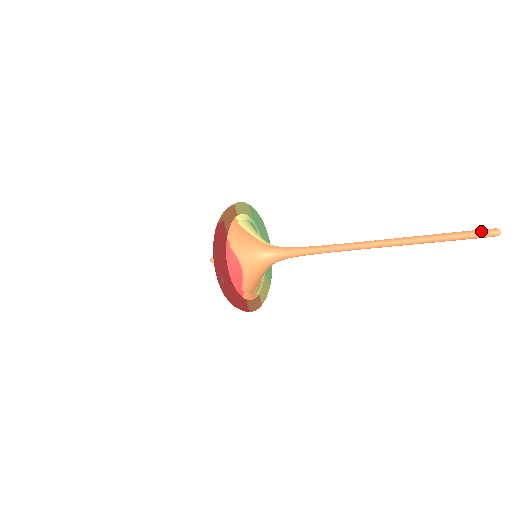
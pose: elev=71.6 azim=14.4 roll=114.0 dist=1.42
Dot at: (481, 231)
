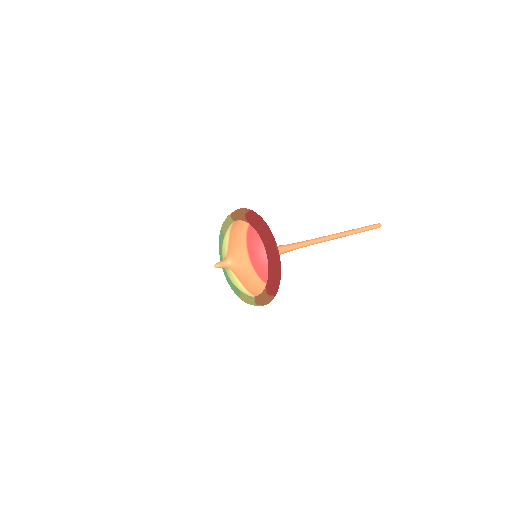
Dot at: (375, 224)
